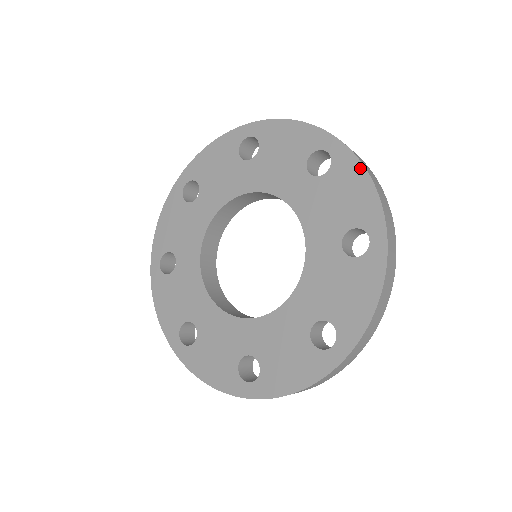
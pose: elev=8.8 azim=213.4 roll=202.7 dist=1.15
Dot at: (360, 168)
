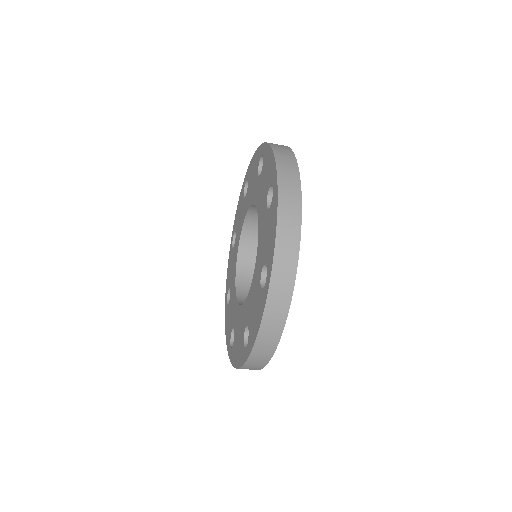
Dot at: (269, 149)
